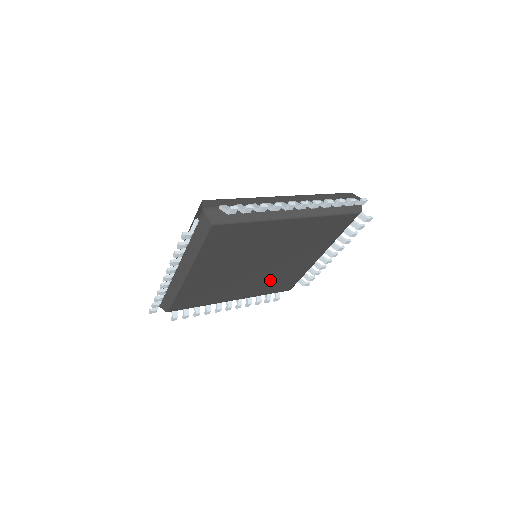
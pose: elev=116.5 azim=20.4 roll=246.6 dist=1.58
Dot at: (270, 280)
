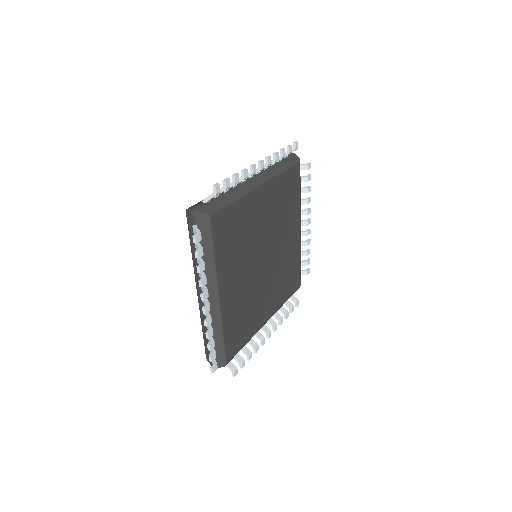
Dot at: (281, 278)
